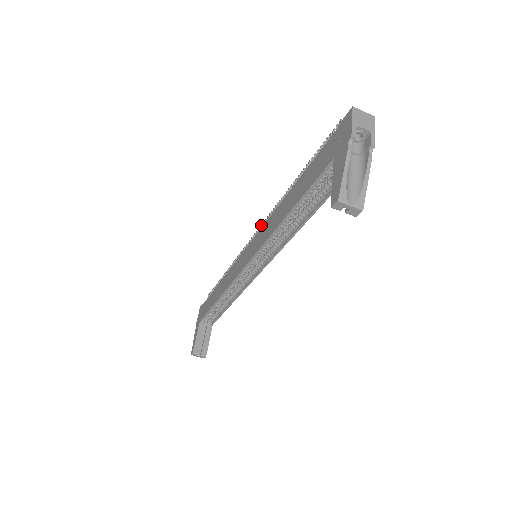
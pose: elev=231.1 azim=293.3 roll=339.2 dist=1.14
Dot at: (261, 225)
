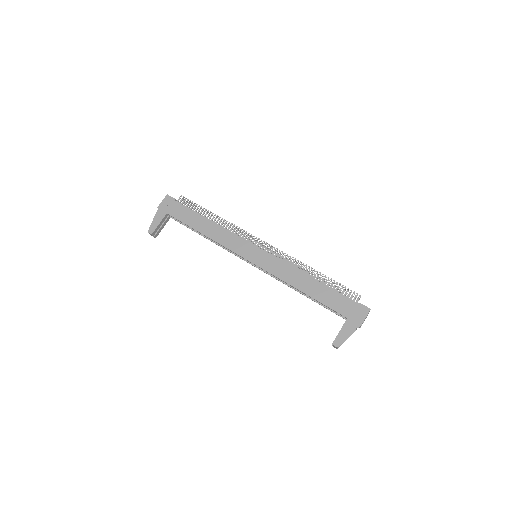
Dot at: (274, 247)
